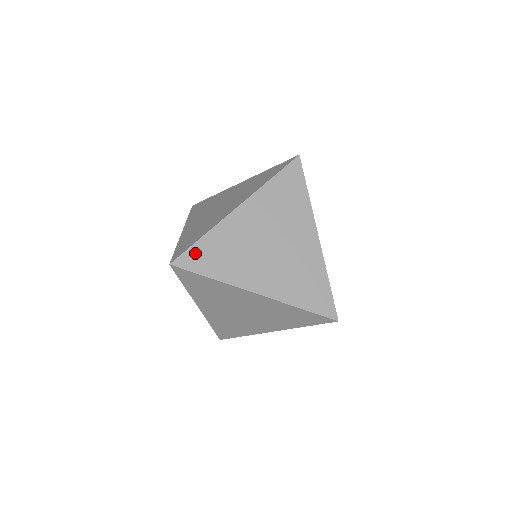
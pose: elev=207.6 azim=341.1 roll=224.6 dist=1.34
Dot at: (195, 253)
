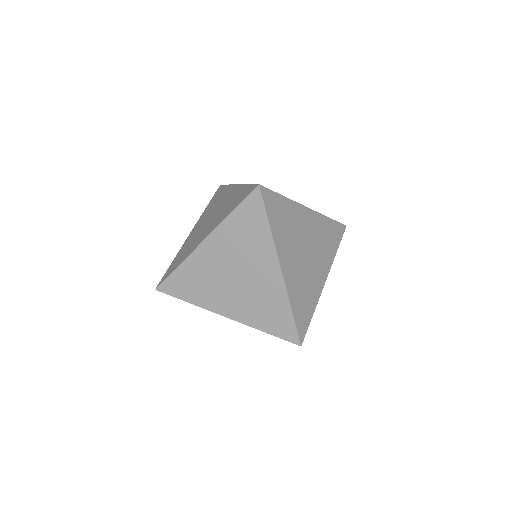
Dot at: (173, 281)
